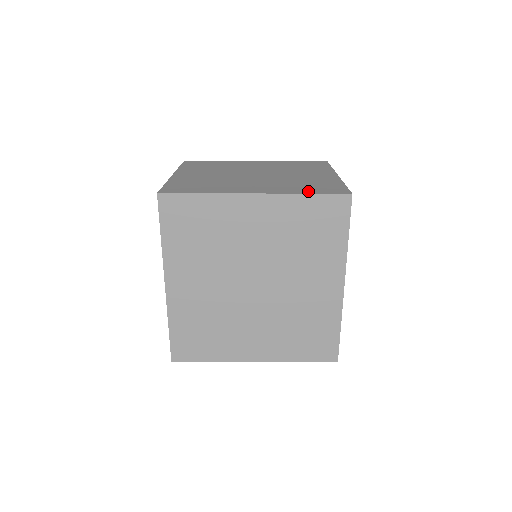
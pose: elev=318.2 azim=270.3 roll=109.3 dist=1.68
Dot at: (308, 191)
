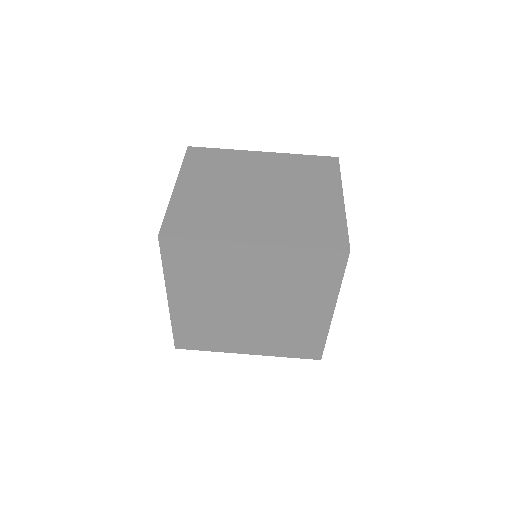
Dot at: (307, 241)
